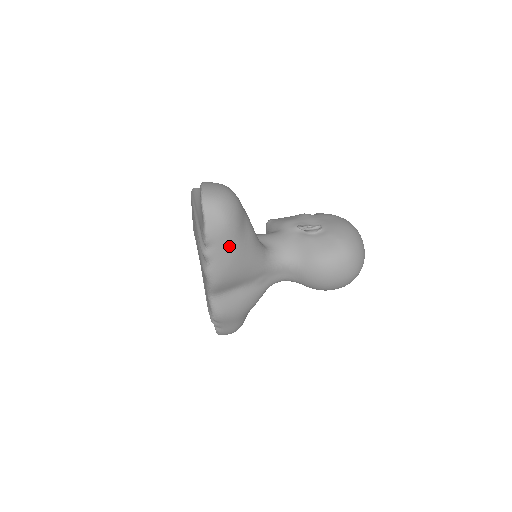
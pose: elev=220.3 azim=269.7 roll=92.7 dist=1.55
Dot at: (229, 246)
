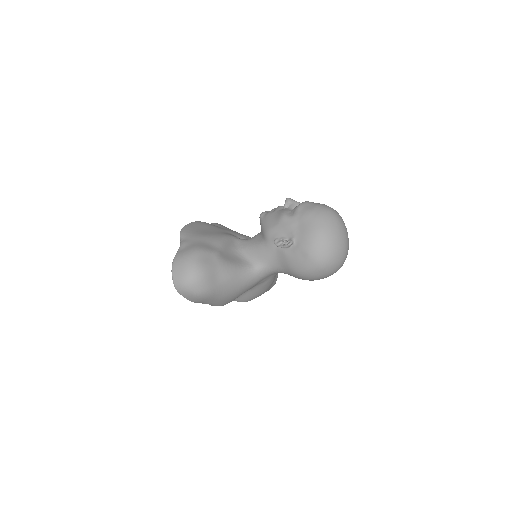
Dot at: (213, 299)
